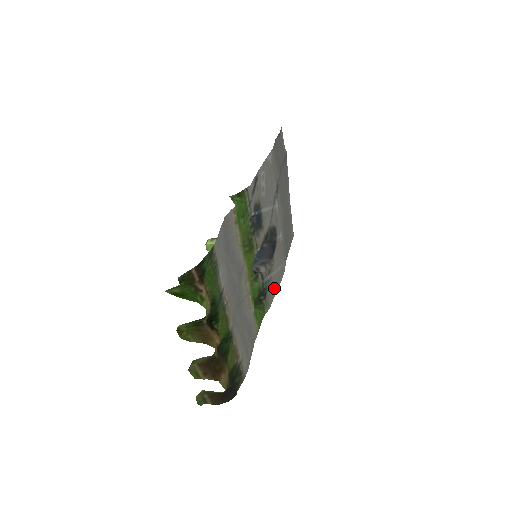
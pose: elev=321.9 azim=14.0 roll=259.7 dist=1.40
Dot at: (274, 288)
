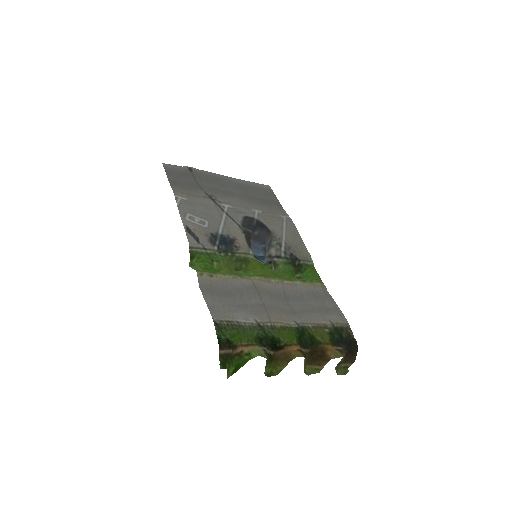
Dot at: (298, 243)
